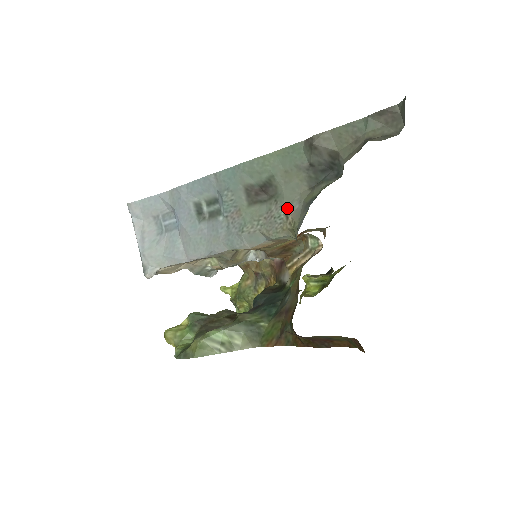
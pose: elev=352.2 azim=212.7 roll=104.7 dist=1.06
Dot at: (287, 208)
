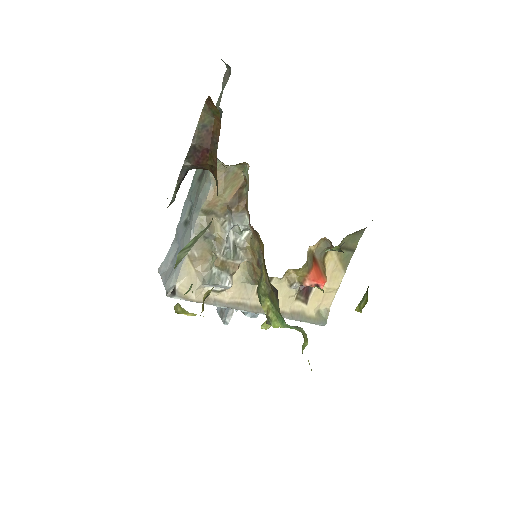
Dot at: occluded
